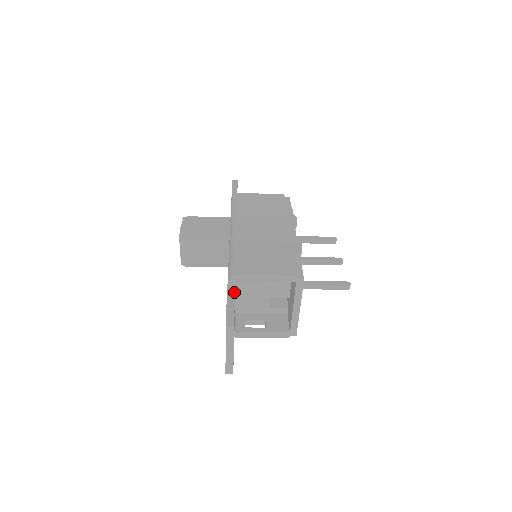
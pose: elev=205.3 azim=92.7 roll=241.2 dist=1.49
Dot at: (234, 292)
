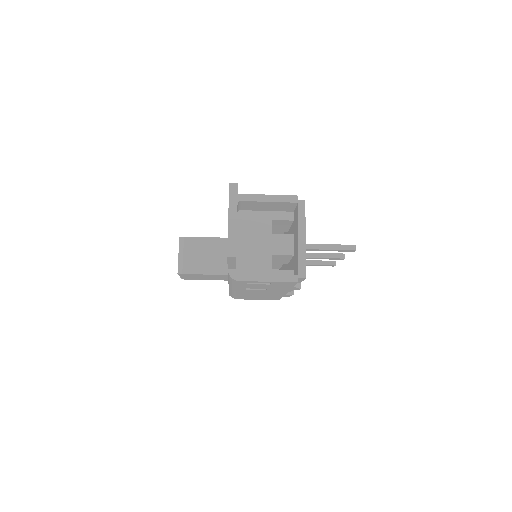
Dot at: occluded
